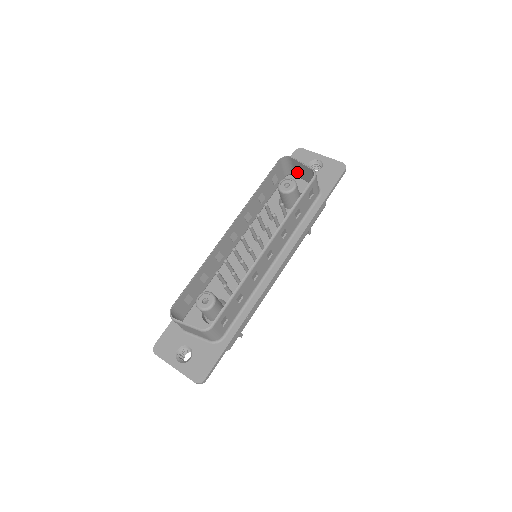
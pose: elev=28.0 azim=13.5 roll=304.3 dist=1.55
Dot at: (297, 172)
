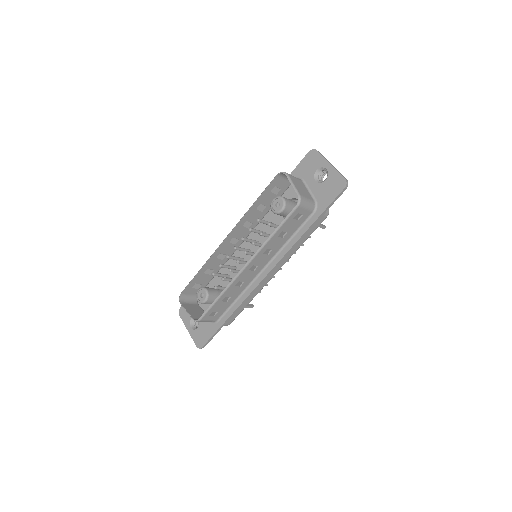
Dot at: (299, 183)
